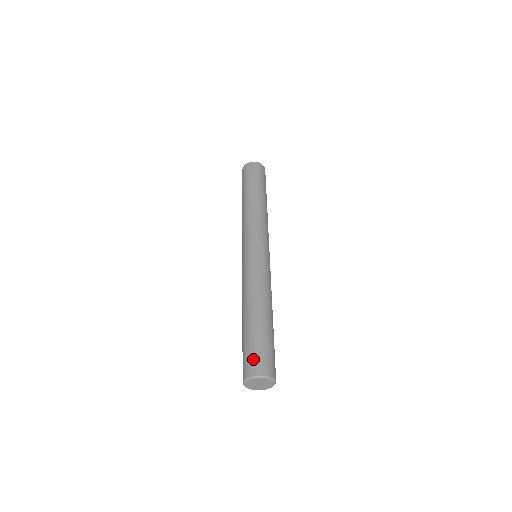
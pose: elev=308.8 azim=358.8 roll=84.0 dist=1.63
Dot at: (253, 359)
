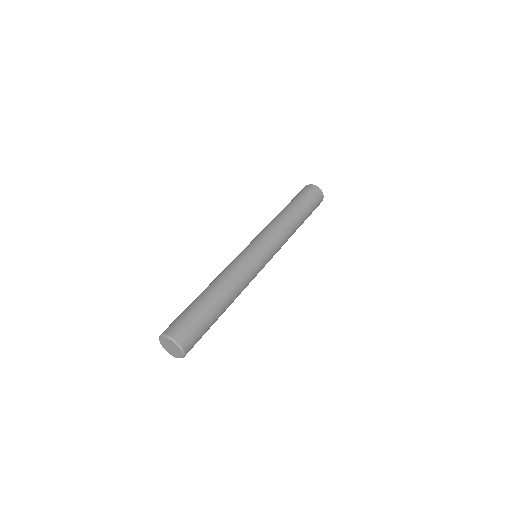
Dot at: (183, 325)
